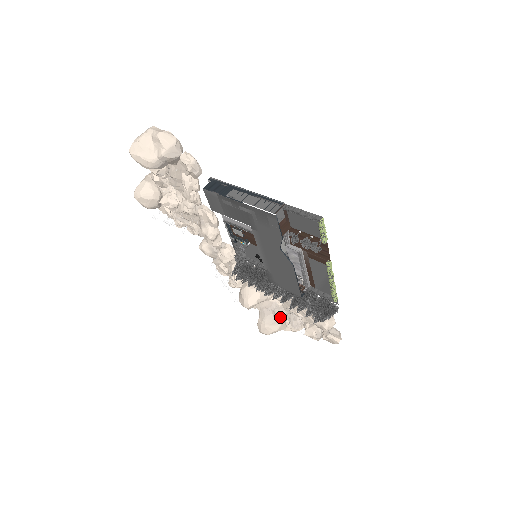
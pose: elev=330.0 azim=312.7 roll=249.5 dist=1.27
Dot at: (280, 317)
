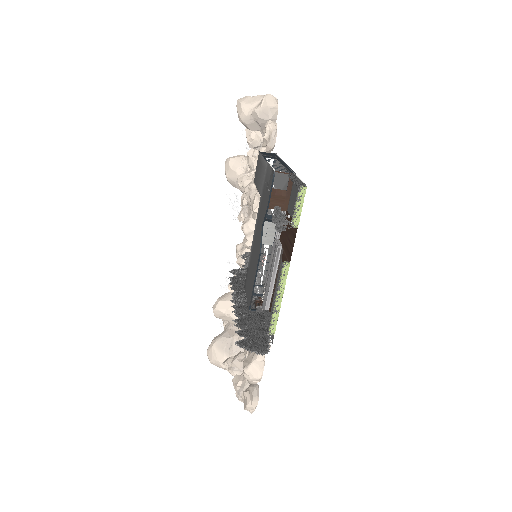
Dot at: (234, 353)
